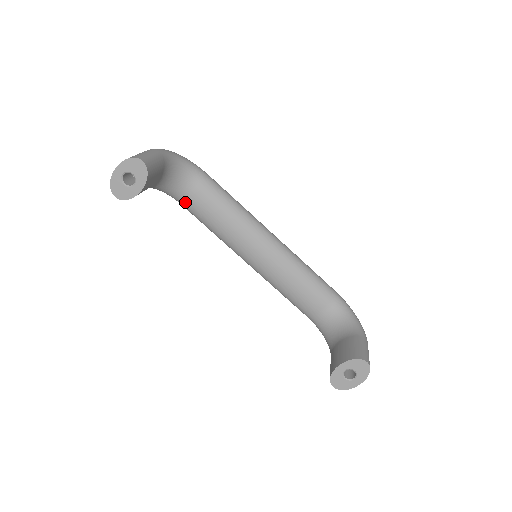
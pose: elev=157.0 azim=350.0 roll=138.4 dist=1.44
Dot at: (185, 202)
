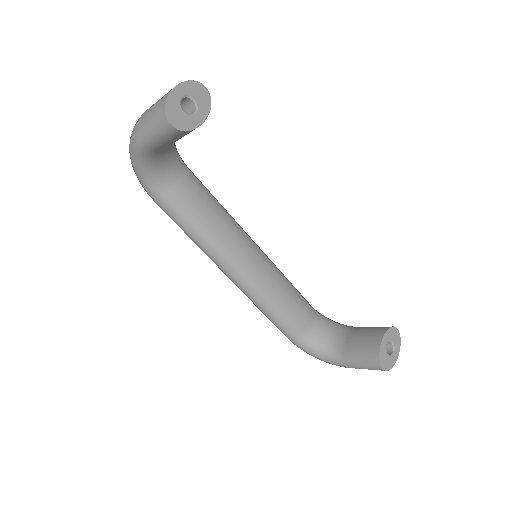
Dot at: (172, 193)
